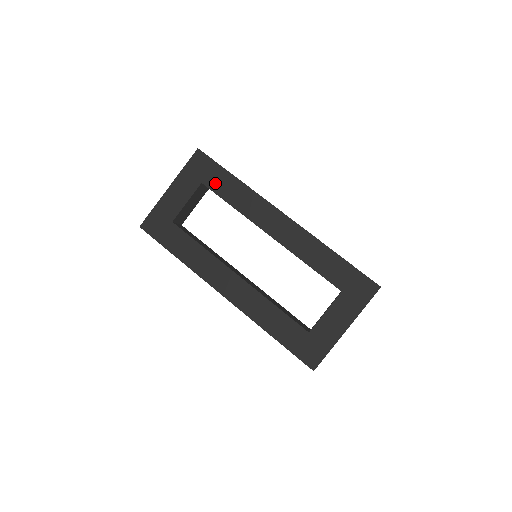
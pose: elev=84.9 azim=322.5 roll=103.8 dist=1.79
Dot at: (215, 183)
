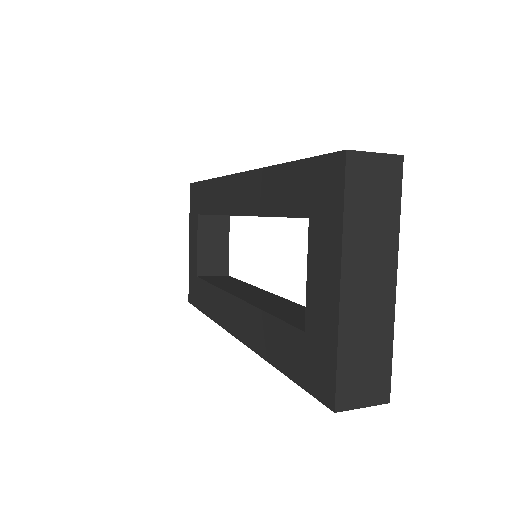
Dot at: (202, 204)
